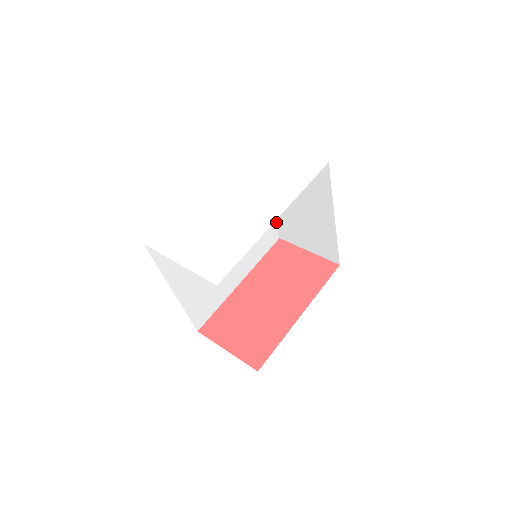
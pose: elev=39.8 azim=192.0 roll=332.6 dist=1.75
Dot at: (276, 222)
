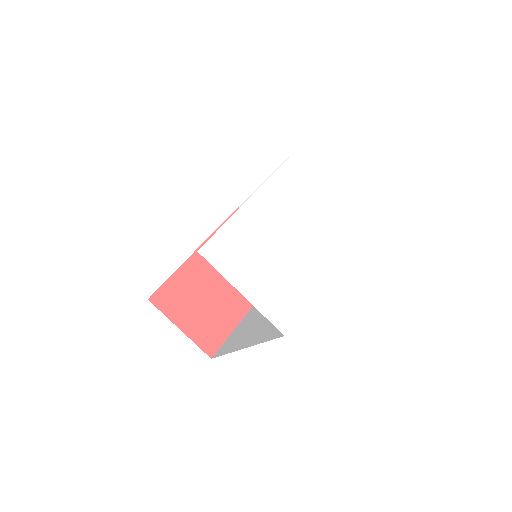
Dot at: (250, 196)
